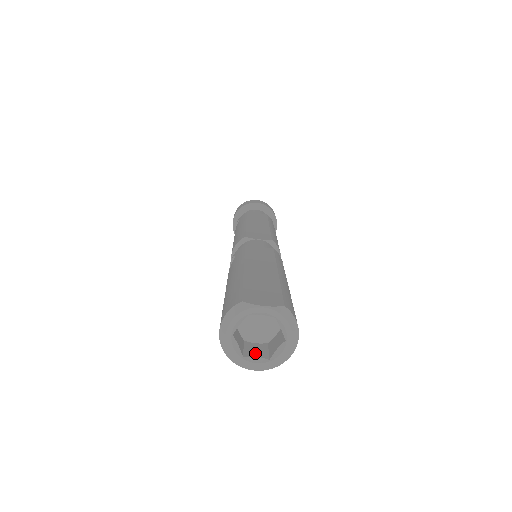
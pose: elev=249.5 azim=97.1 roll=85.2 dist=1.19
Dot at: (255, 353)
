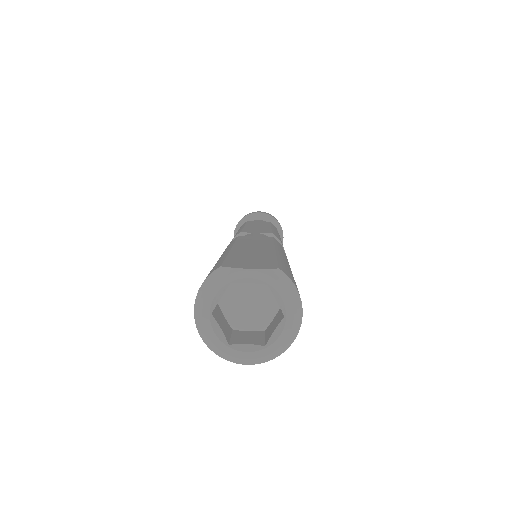
Dot at: (246, 340)
